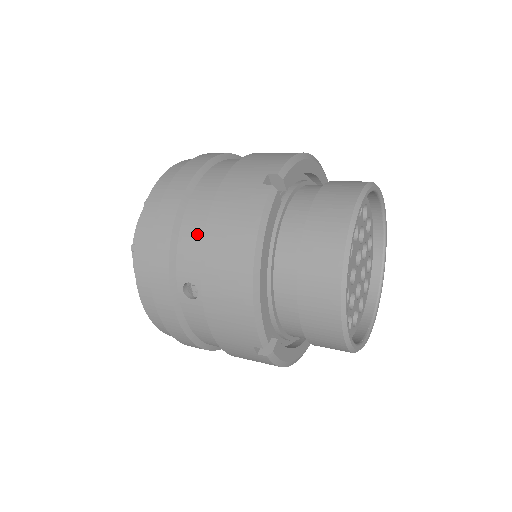
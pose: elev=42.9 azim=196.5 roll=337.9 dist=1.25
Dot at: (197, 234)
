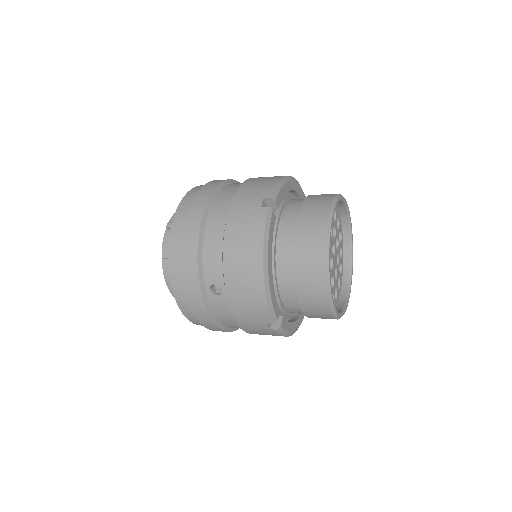
Dot at: (217, 248)
